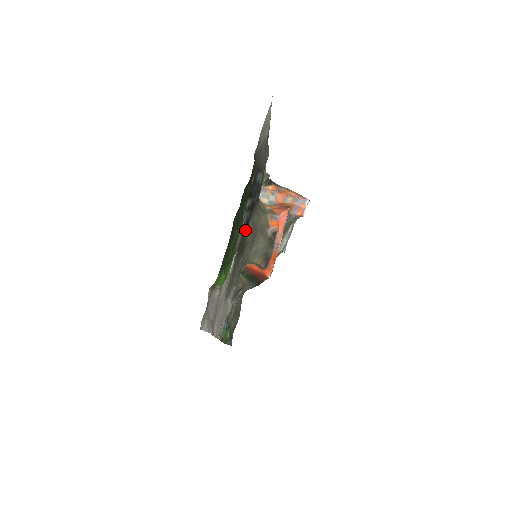
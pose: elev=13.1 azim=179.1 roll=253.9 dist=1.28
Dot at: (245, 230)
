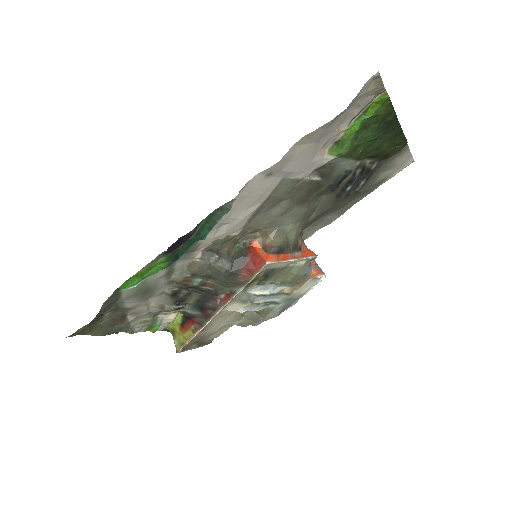
Dot at: (337, 181)
